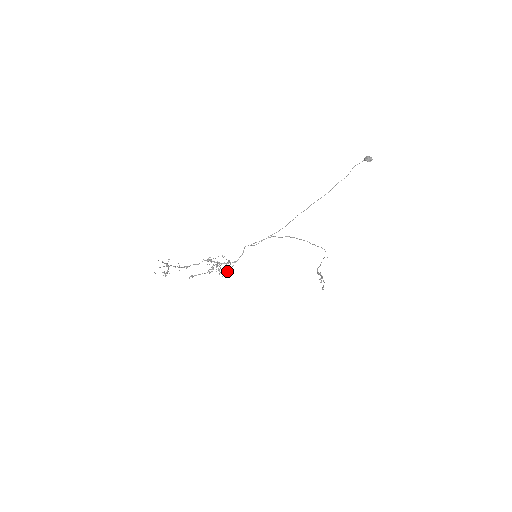
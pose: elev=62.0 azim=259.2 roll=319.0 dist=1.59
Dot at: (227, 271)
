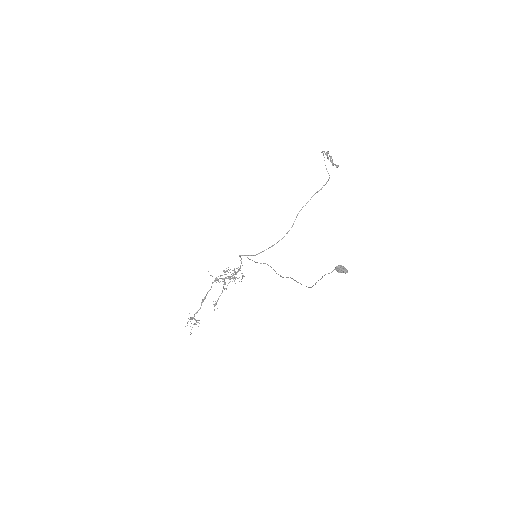
Dot at: occluded
